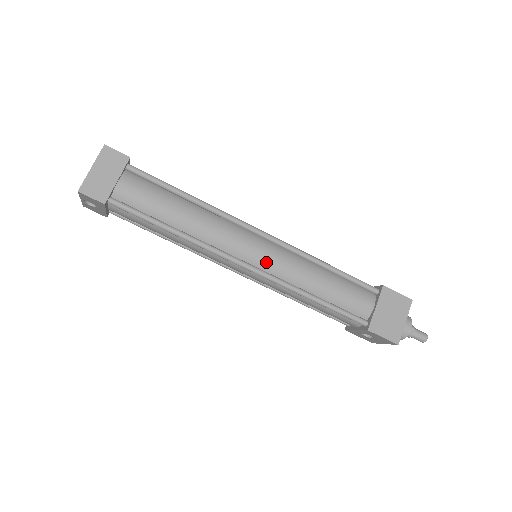
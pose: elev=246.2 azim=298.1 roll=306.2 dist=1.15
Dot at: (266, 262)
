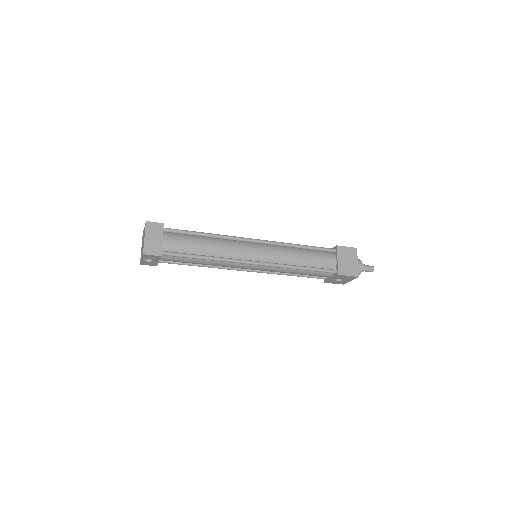
Dot at: (265, 256)
